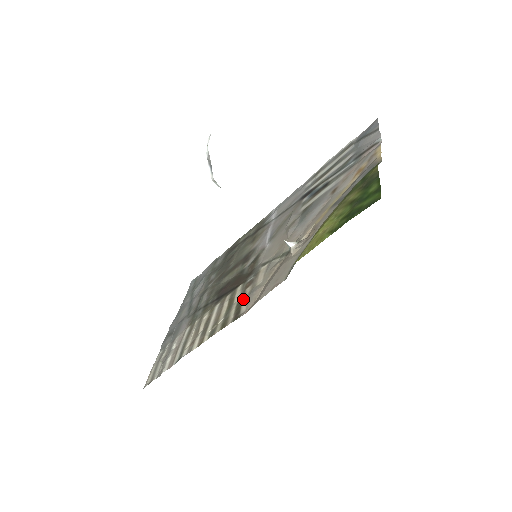
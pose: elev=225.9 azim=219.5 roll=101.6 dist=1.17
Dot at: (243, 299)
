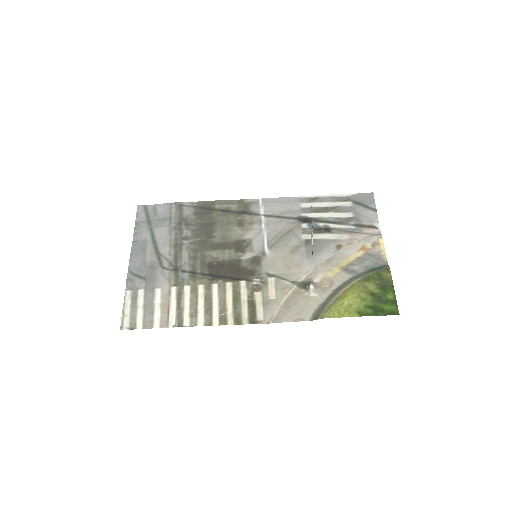
Dot at: (256, 304)
